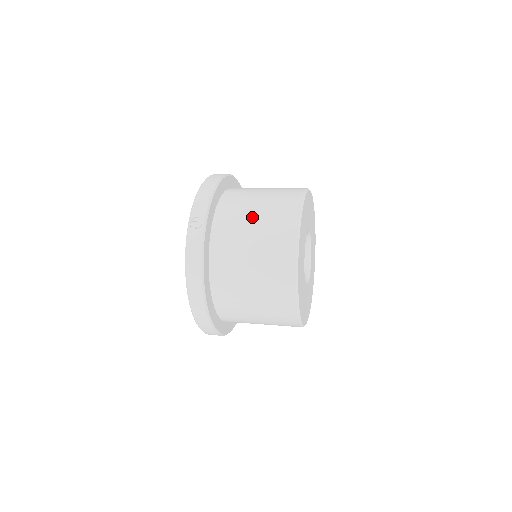
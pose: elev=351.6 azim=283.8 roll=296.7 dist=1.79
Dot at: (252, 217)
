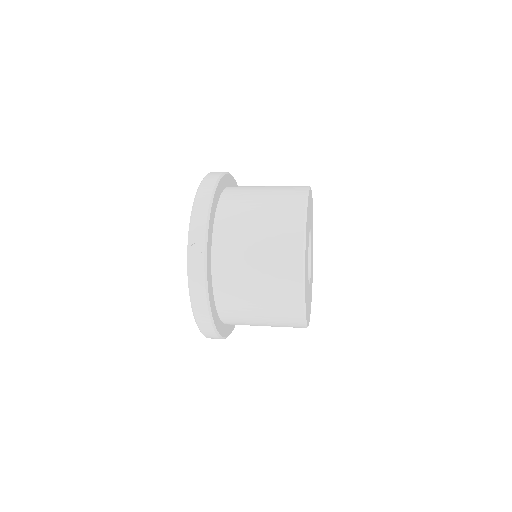
Dot at: (254, 236)
